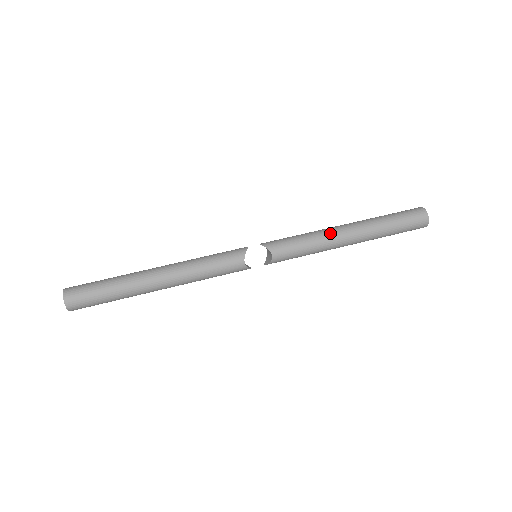
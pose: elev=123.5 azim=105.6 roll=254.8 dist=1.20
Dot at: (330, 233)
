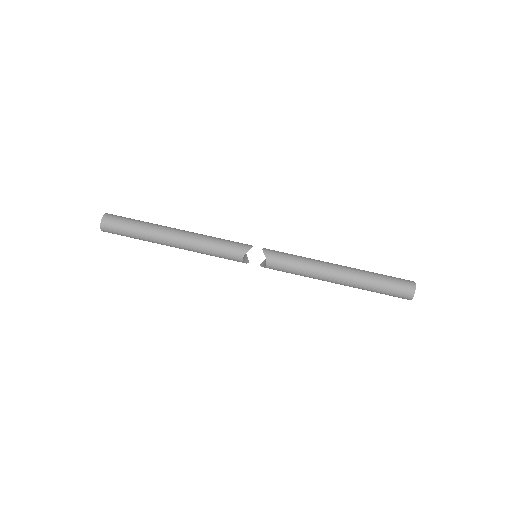
Dot at: (322, 268)
